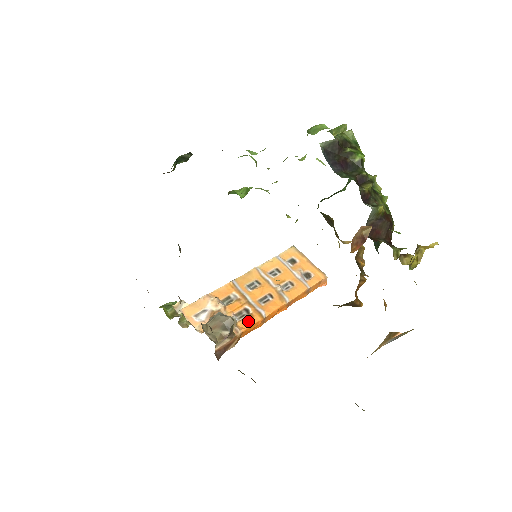
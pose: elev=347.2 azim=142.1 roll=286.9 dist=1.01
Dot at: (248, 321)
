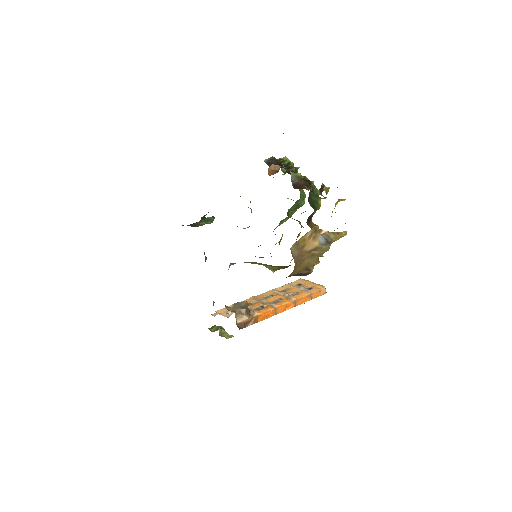
Dot at: (262, 310)
